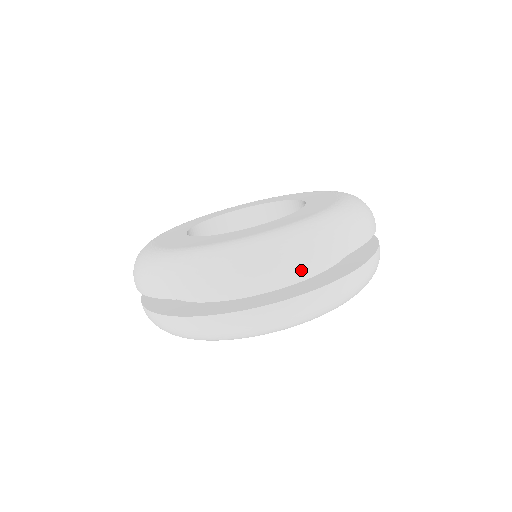
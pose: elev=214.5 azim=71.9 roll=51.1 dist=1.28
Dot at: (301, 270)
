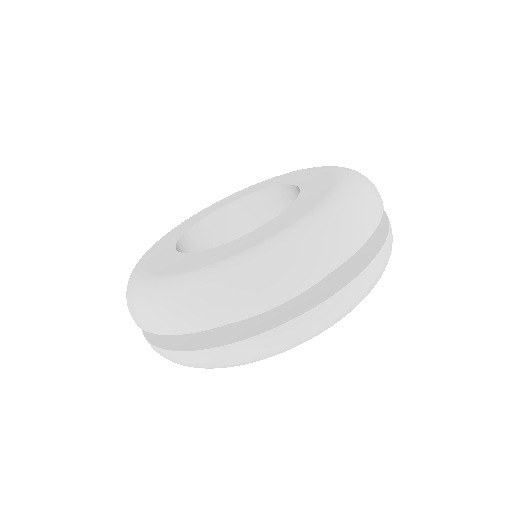
Dot at: (238, 315)
